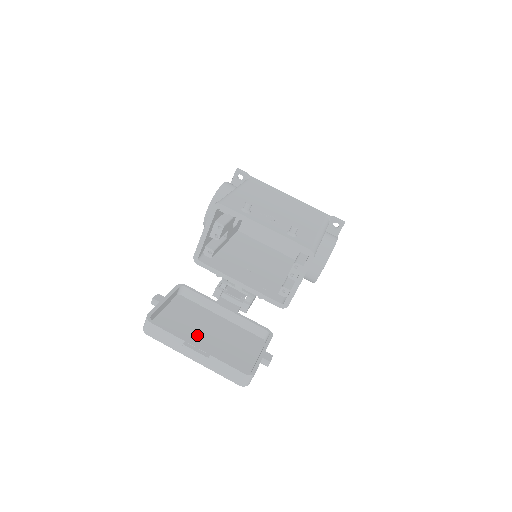
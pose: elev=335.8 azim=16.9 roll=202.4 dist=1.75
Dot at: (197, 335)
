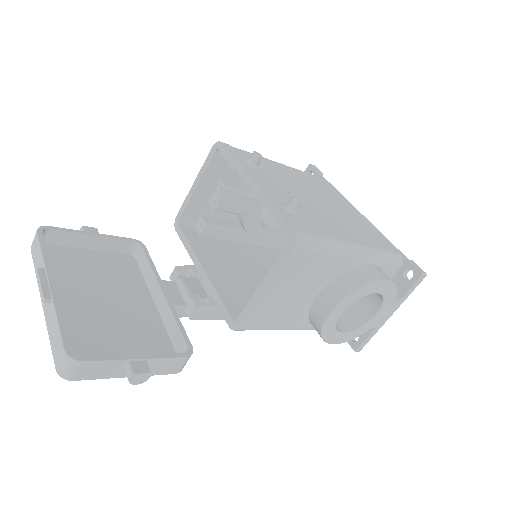
Dot at: (89, 290)
